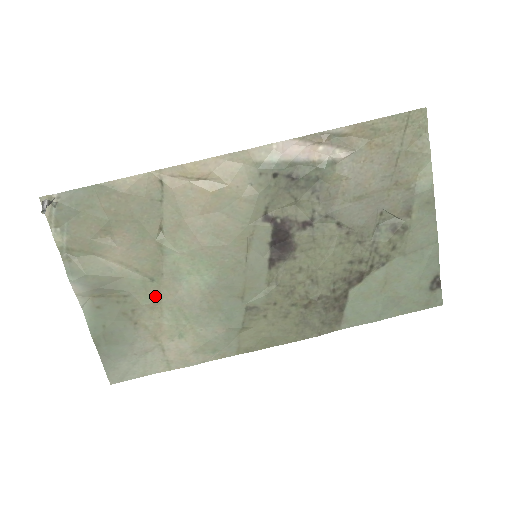
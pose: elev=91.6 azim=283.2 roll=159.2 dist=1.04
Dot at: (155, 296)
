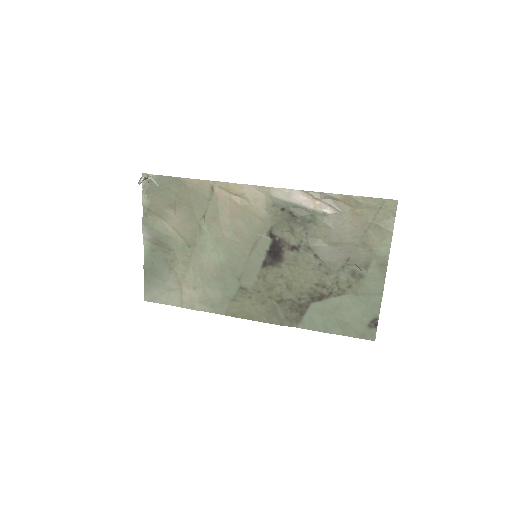
Dot at: (187, 257)
